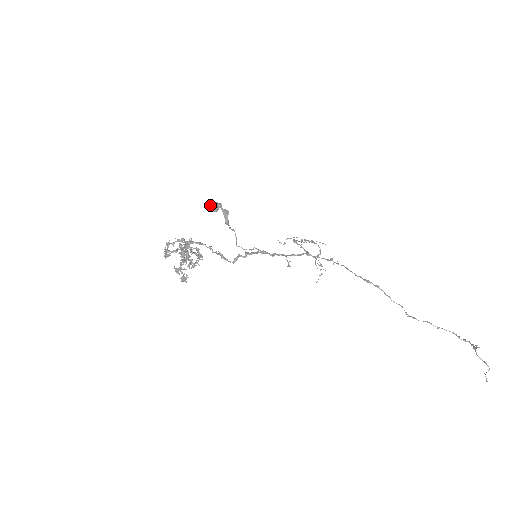
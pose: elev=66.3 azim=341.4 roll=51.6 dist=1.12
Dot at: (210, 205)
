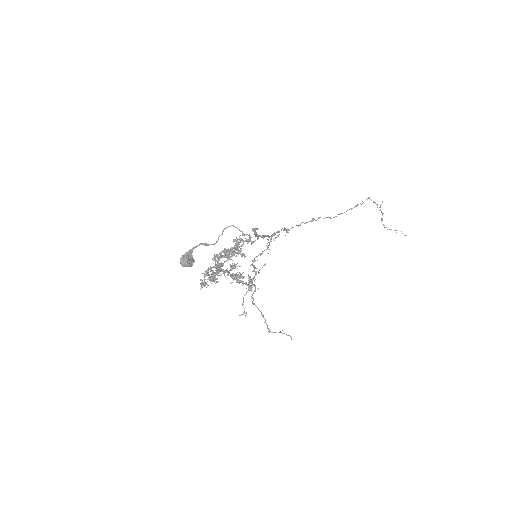
Dot at: (186, 256)
